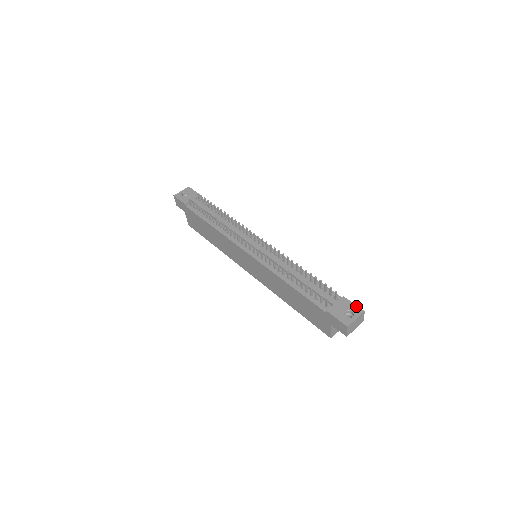
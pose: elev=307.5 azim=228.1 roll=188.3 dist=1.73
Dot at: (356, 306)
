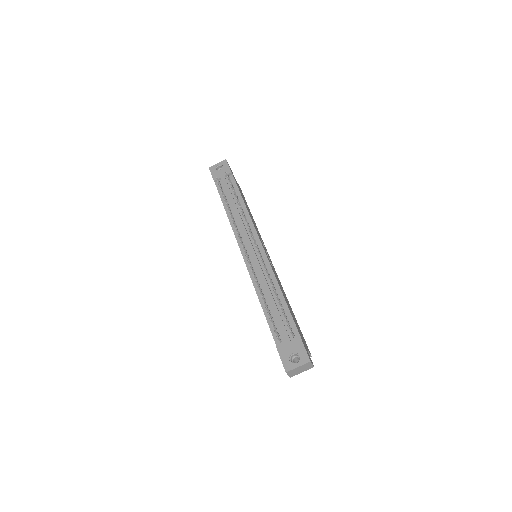
Dot at: (306, 352)
